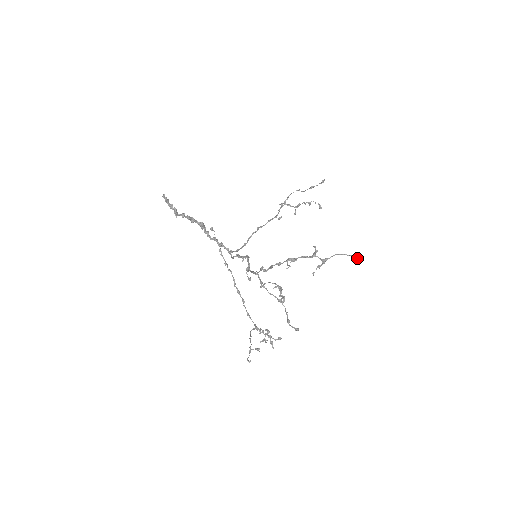
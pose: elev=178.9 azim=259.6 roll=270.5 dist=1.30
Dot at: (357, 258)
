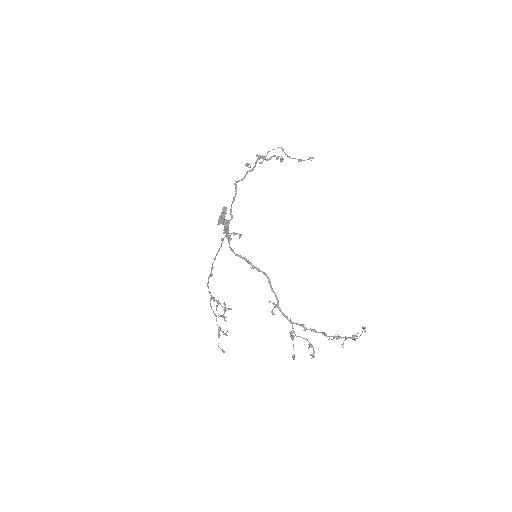
Dot at: (365, 328)
